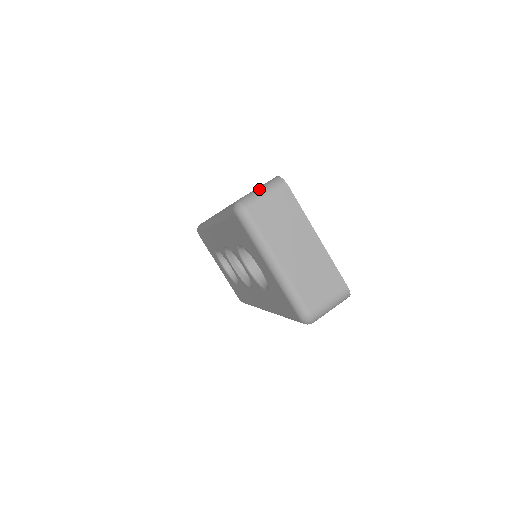
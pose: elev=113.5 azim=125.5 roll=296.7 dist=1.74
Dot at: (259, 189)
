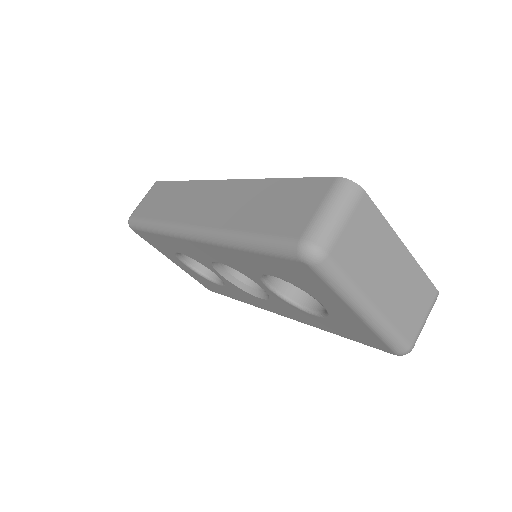
Dot at: (327, 211)
